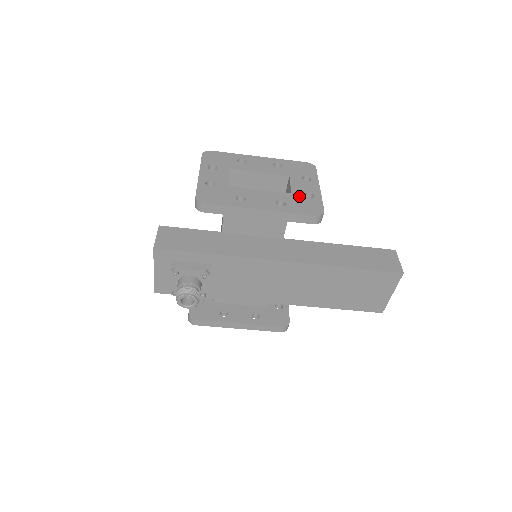
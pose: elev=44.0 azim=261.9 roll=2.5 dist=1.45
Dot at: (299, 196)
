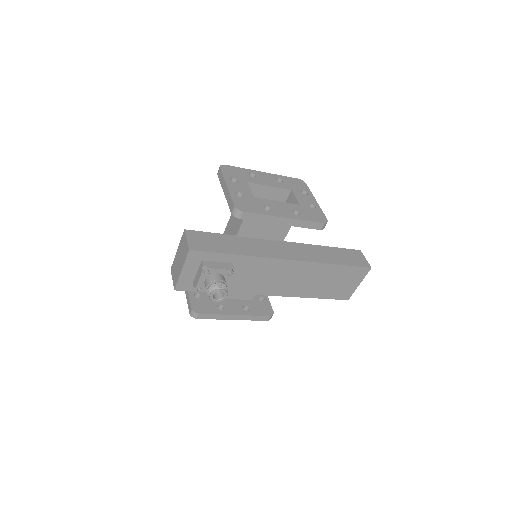
Dot at: (306, 207)
